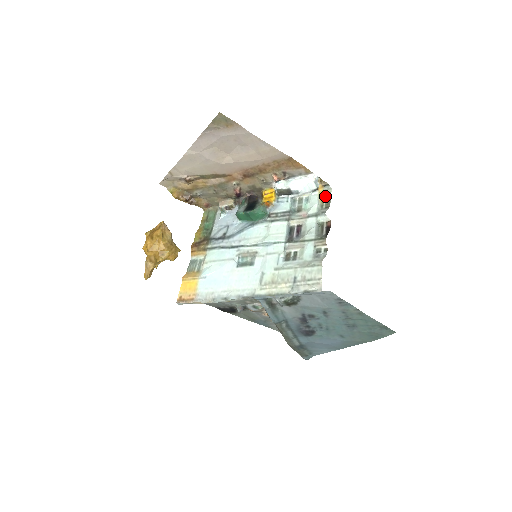
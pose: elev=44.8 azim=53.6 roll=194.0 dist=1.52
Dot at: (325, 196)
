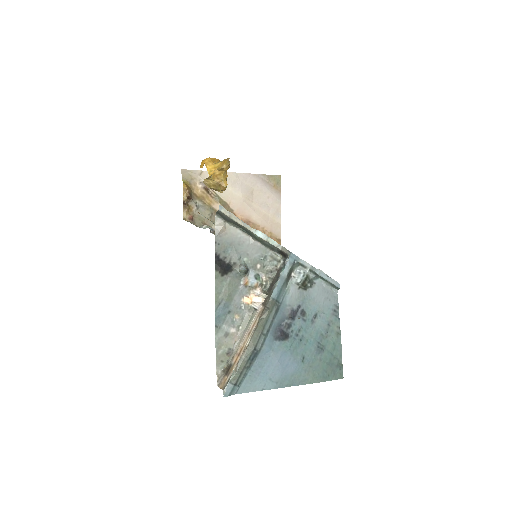
Dot at: occluded
